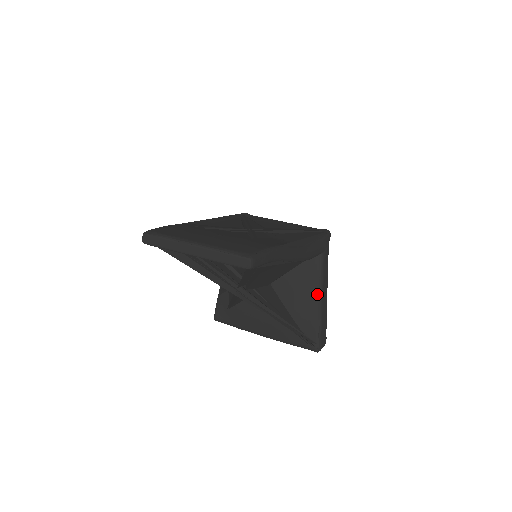
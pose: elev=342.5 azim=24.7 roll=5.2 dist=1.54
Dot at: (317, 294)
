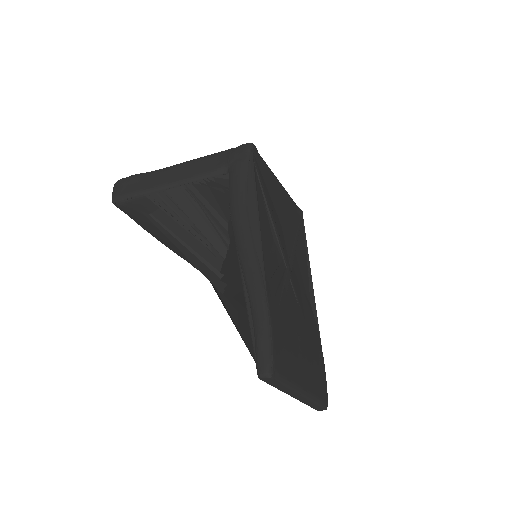
Dot at: occluded
